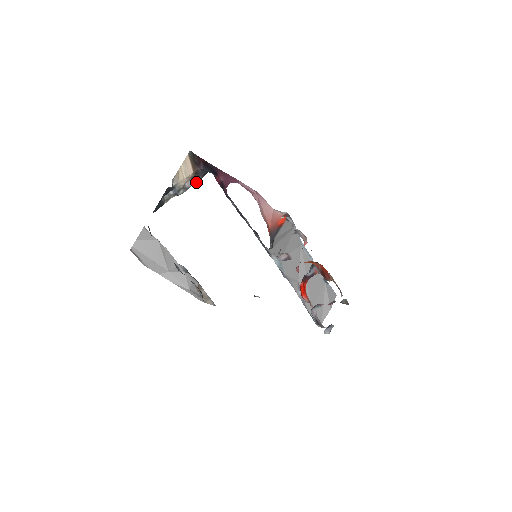
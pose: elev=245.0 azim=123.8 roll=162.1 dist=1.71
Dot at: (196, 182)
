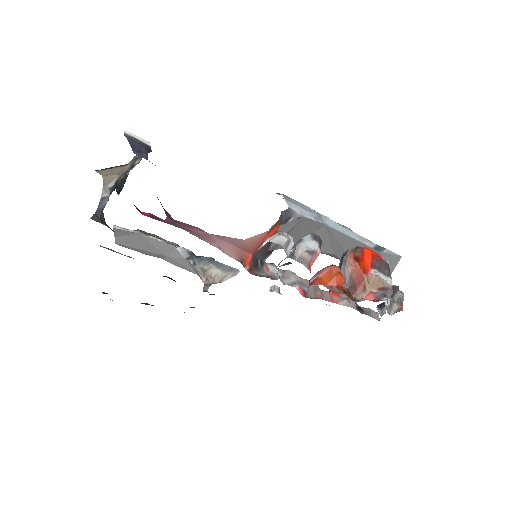
Dot at: occluded
